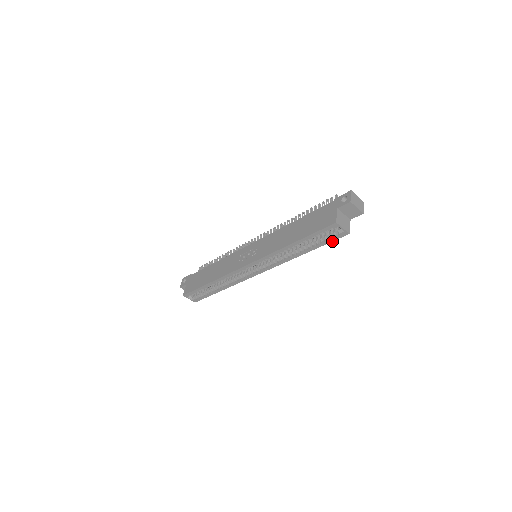
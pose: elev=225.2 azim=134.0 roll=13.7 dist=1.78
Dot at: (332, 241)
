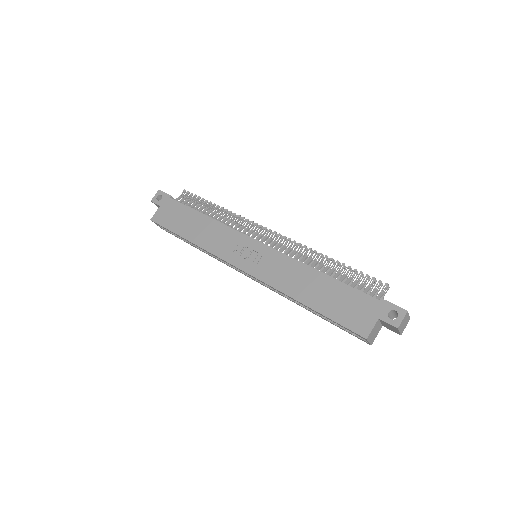
Dot at: (348, 332)
